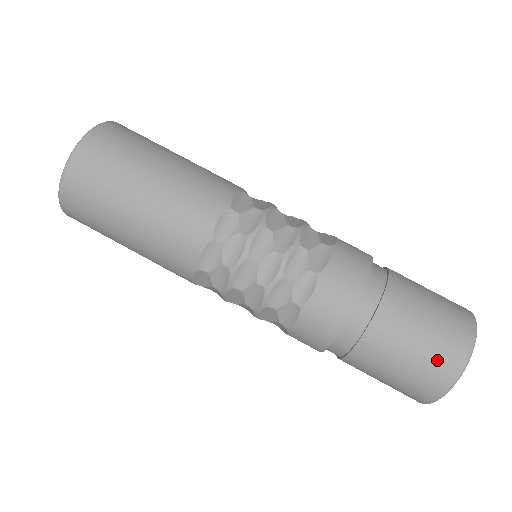
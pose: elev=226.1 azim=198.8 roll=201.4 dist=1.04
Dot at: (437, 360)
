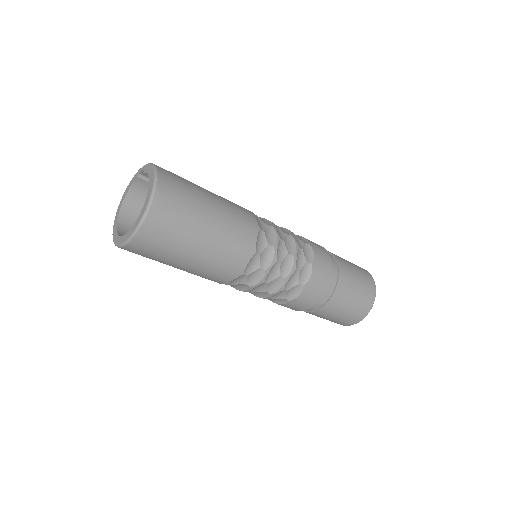
Dot at: (353, 316)
